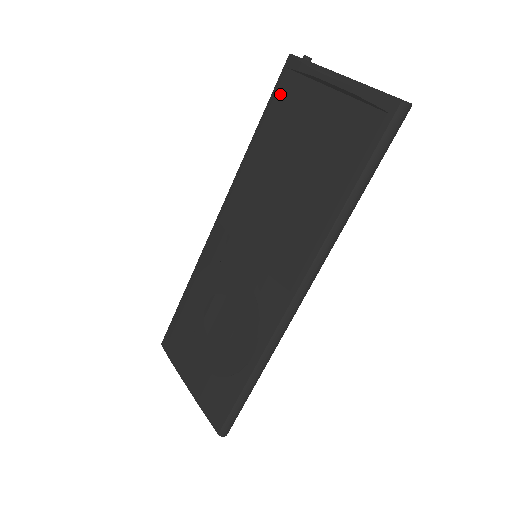
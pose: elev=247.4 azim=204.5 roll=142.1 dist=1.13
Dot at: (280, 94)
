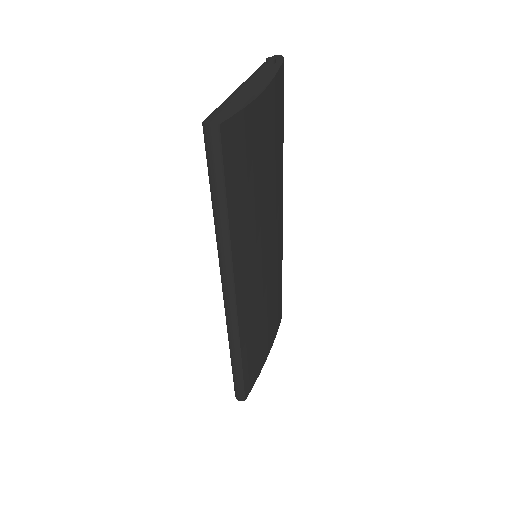
Dot at: occluded
